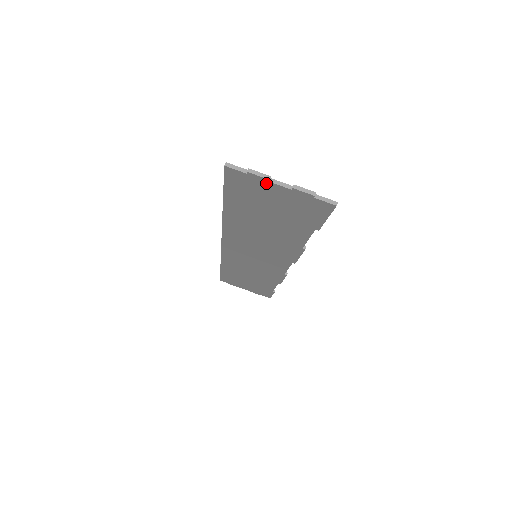
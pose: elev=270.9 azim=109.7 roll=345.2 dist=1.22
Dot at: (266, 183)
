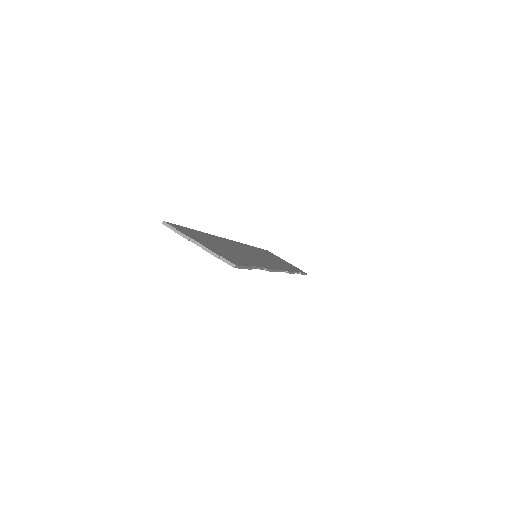
Dot at: (190, 240)
